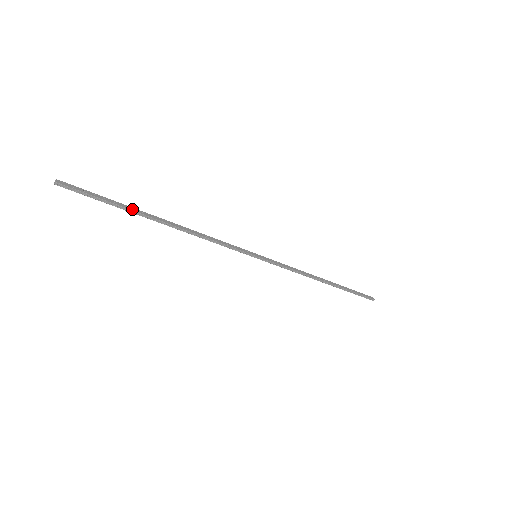
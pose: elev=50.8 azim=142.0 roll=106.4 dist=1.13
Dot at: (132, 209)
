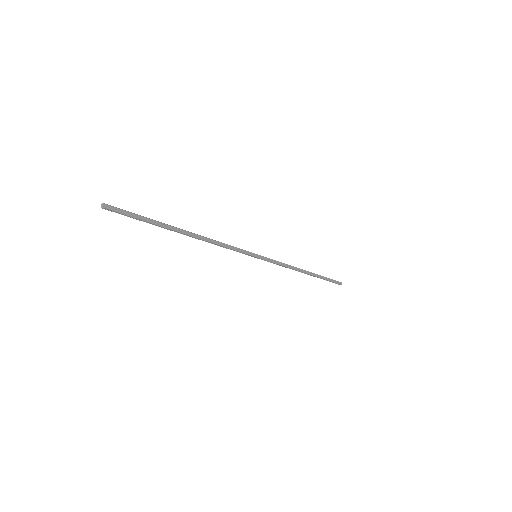
Dot at: (163, 225)
